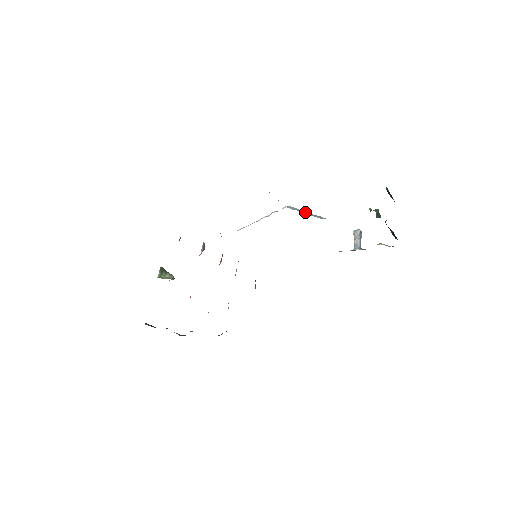
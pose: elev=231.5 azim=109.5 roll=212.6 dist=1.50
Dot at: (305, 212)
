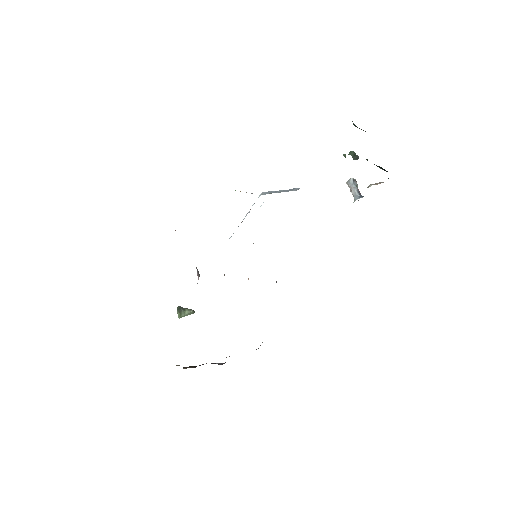
Dot at: (279, 191)
